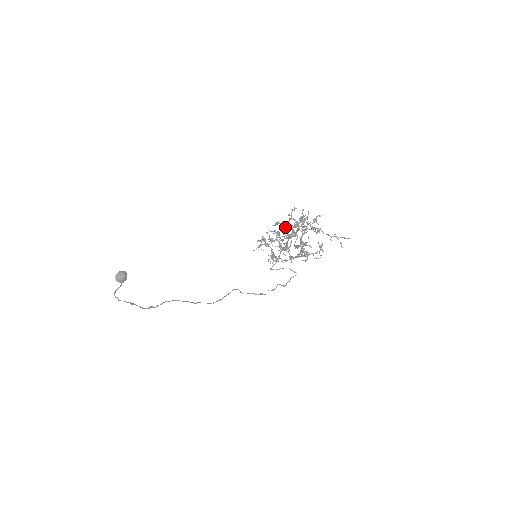
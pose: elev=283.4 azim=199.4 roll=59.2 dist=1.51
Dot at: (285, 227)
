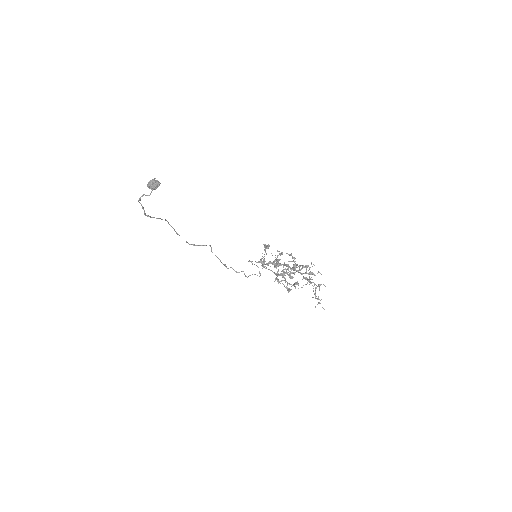
Dot at: (293, 261)
